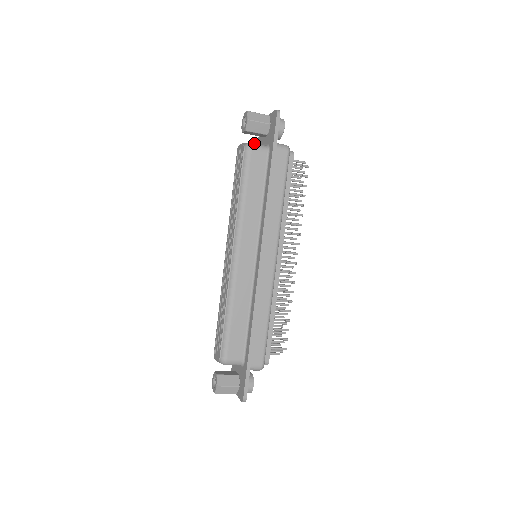
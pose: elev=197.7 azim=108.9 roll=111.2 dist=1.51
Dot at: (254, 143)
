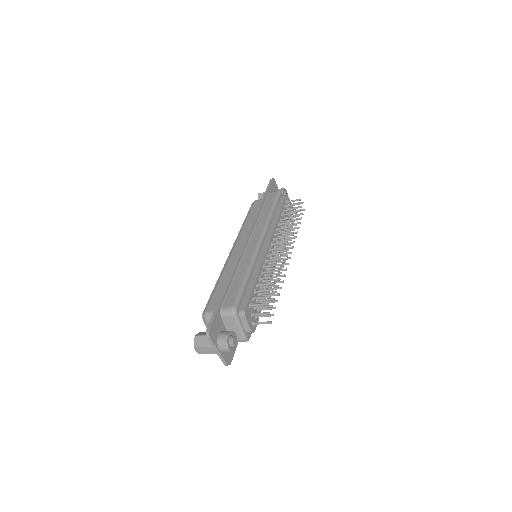
Dot at: occluded
